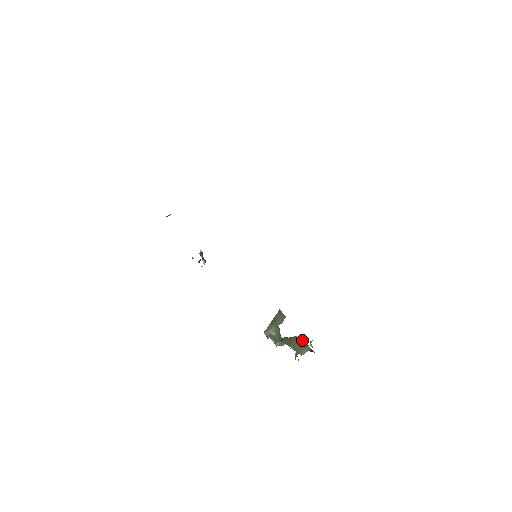
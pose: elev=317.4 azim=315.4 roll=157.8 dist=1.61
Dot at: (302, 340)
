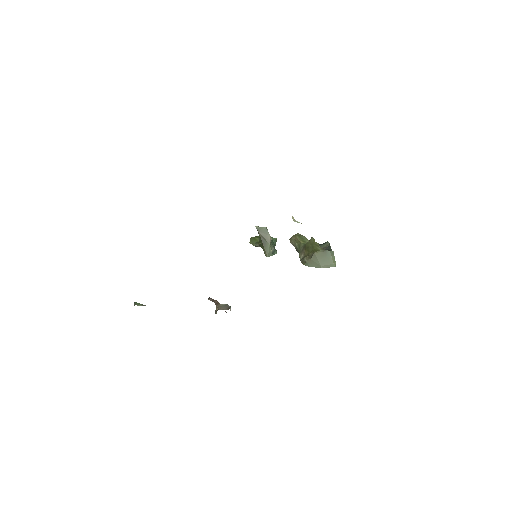
Dot at: (322, 252)
